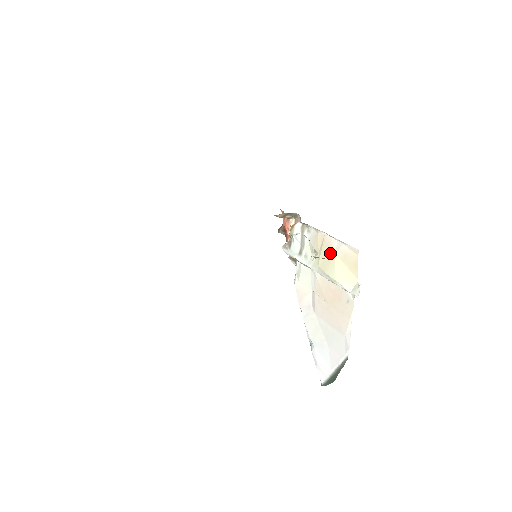
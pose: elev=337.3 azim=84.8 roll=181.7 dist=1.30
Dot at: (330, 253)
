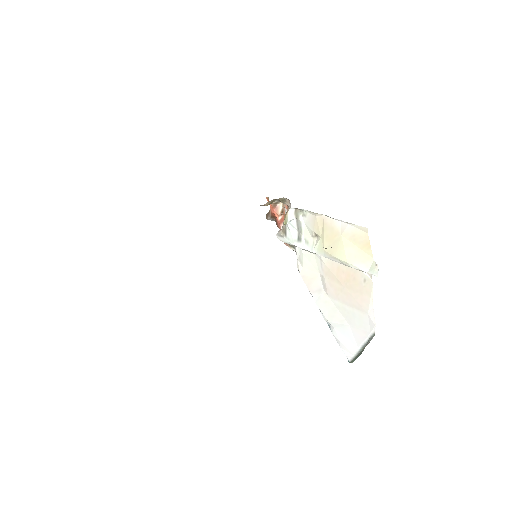
Dot at: (335, 235)
